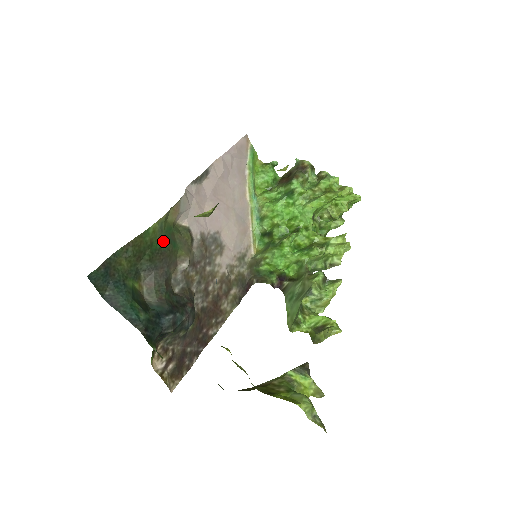
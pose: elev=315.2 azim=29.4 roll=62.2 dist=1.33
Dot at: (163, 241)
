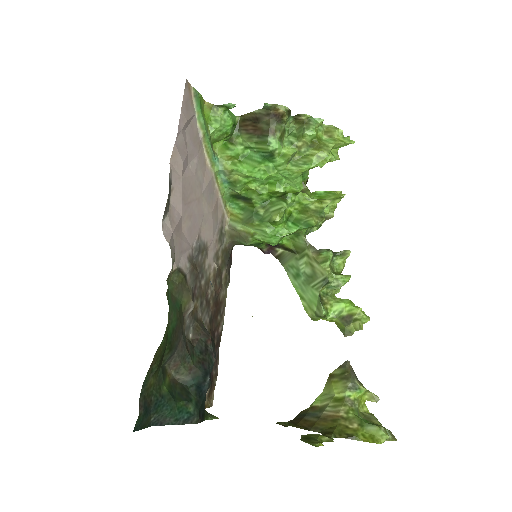
Dot at: (172, 320)
